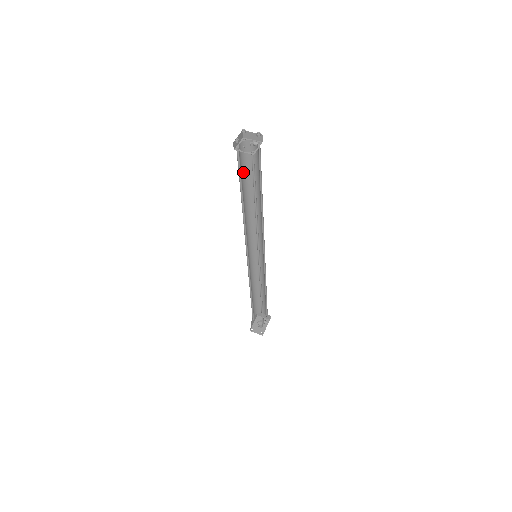
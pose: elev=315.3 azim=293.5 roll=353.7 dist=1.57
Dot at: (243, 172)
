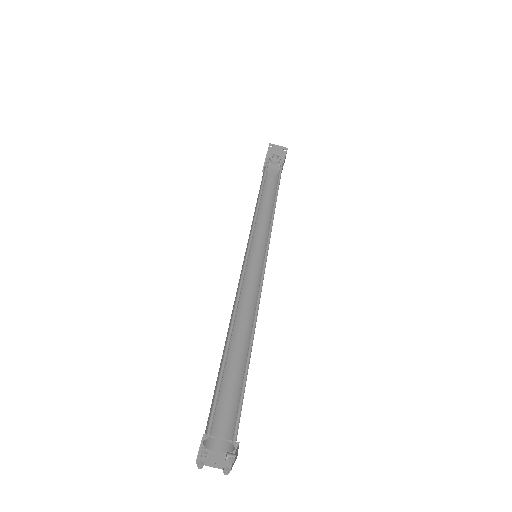
Dot at: (216, 384)
